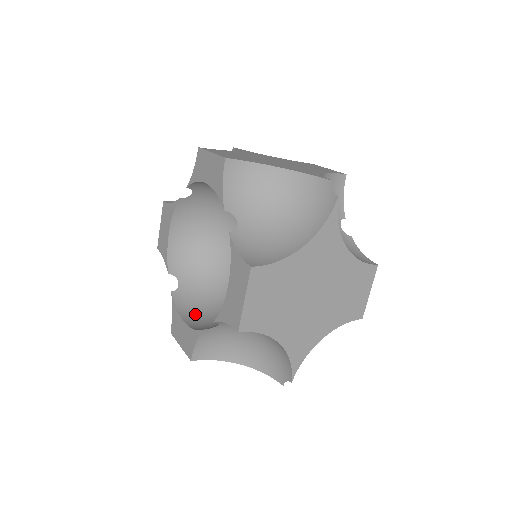
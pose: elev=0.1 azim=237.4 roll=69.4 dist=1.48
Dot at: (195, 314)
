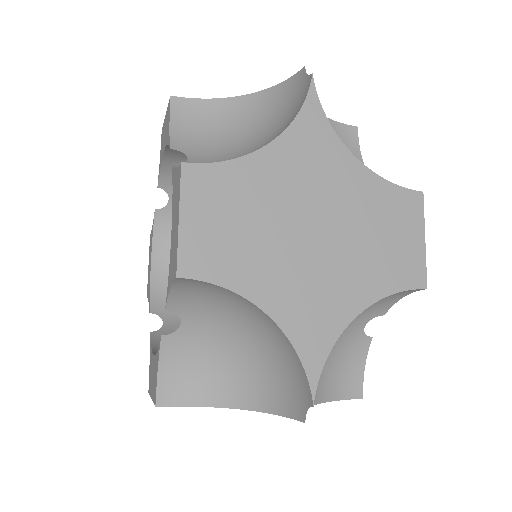
Dot at: occluded
